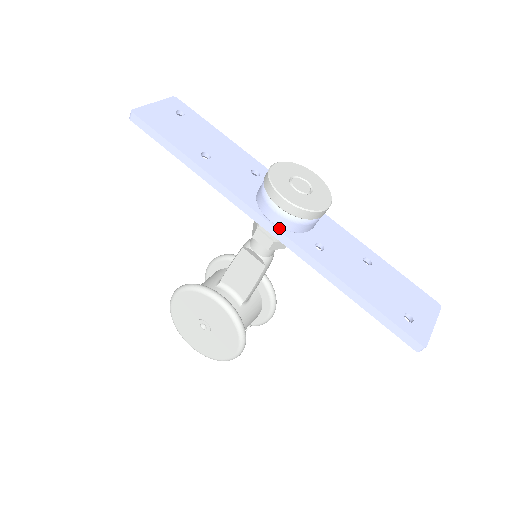
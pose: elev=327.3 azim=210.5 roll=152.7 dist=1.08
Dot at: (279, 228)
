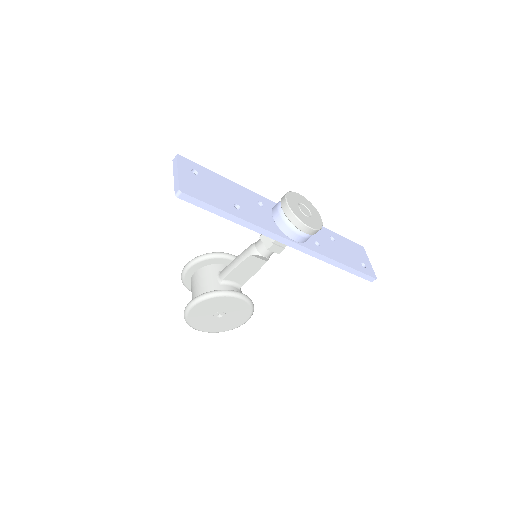
Dot at: (300, 244)
